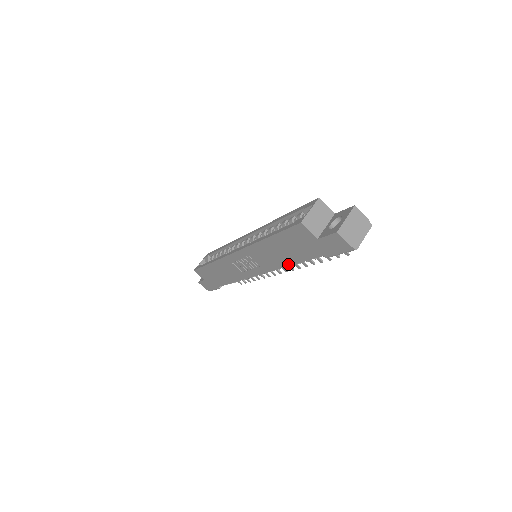
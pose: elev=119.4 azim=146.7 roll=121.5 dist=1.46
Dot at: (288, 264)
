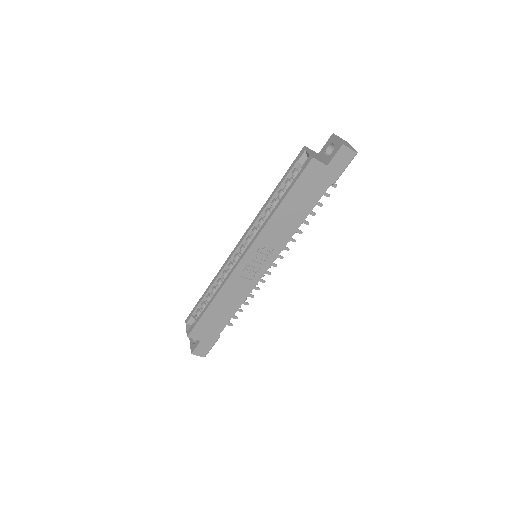
Dot at: (301, 222)
